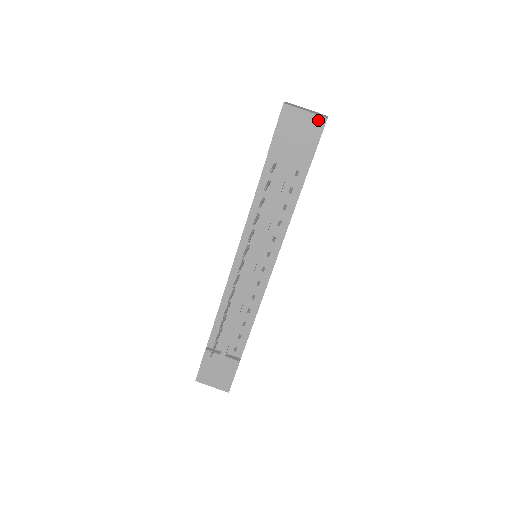
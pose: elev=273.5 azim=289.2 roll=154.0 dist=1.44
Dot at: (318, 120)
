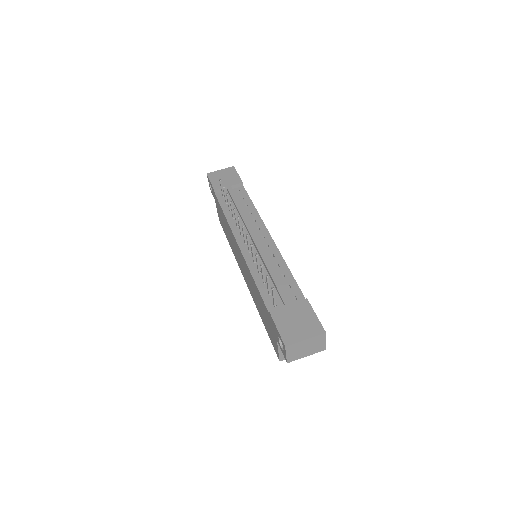
Dot at: (230, 169)
